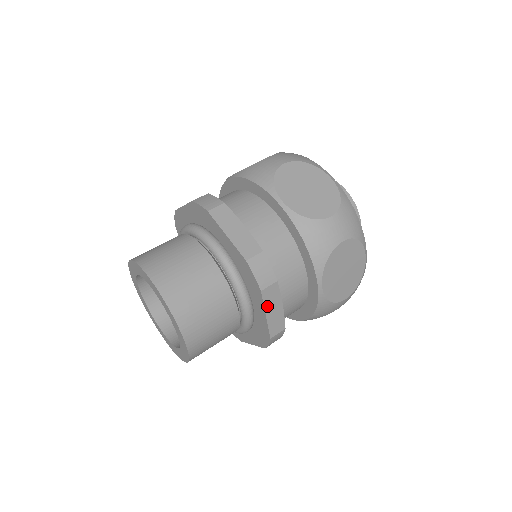
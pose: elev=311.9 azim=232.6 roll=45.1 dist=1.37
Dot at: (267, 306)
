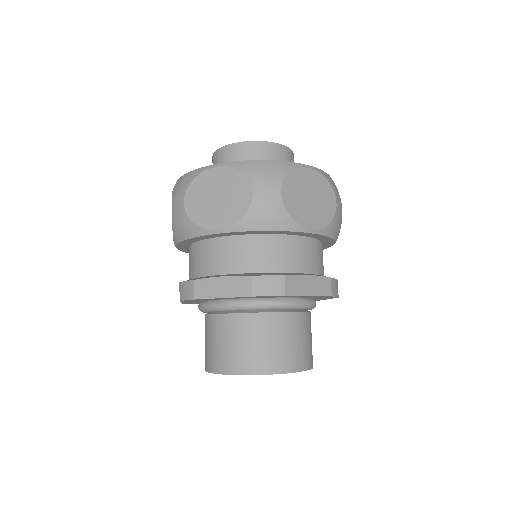
Dot at: (301, 292)
